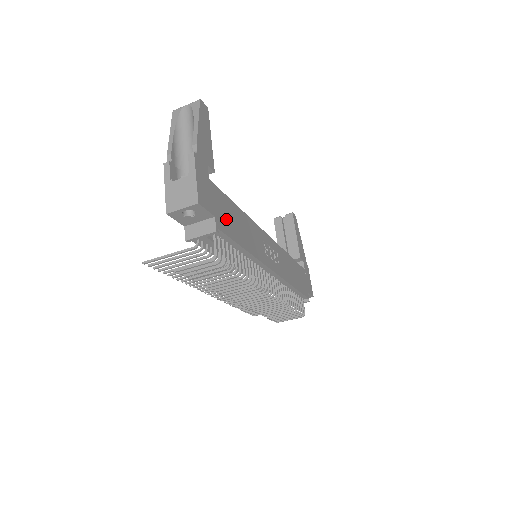
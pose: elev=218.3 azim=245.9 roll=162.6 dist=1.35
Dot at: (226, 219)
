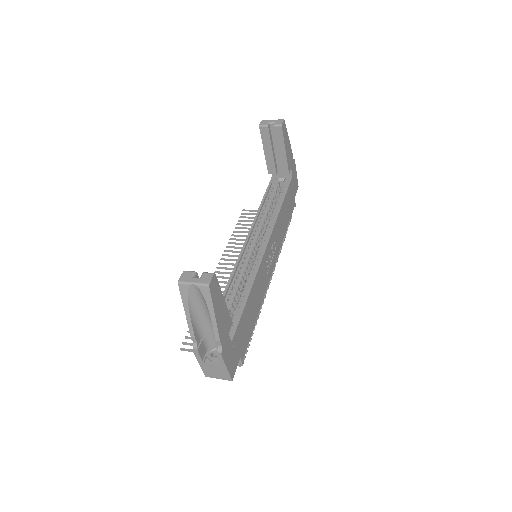
Dot at: (245, 335)
